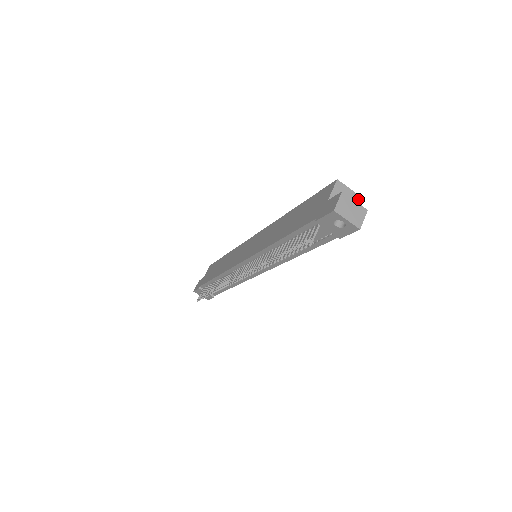
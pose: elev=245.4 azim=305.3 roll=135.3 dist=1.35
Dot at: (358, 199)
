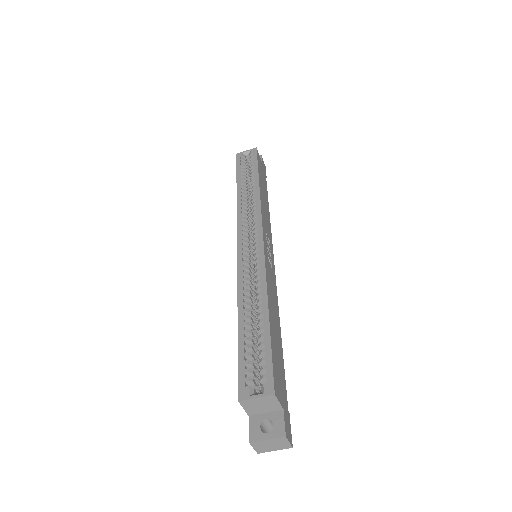
Dot at: (274, 397)
